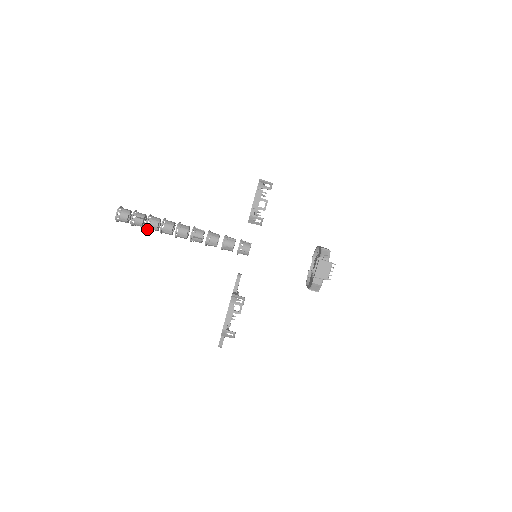
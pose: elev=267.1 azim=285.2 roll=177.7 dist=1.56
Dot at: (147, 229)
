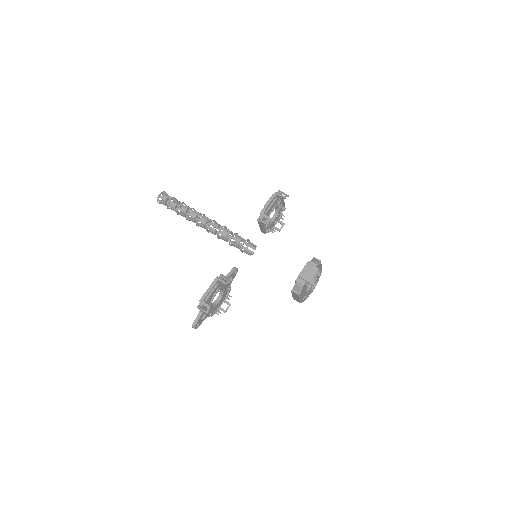
Dot at: (177, 213)
